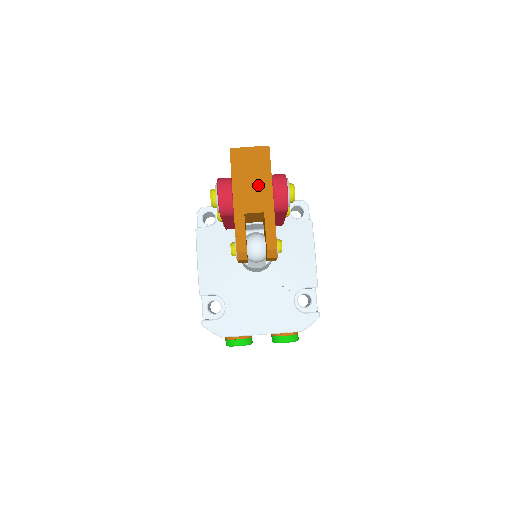
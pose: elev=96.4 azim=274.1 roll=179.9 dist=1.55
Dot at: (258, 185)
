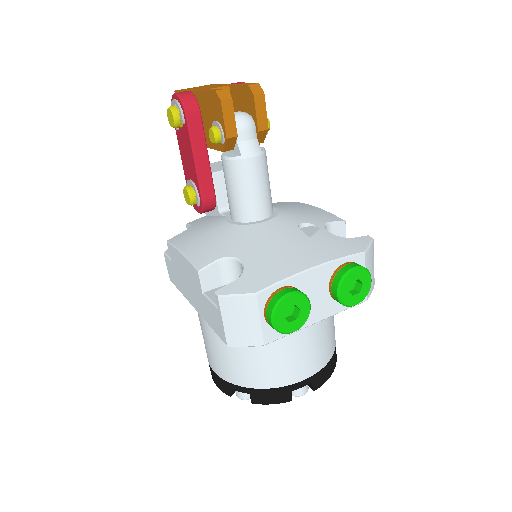
Dot at: (213, 86)
